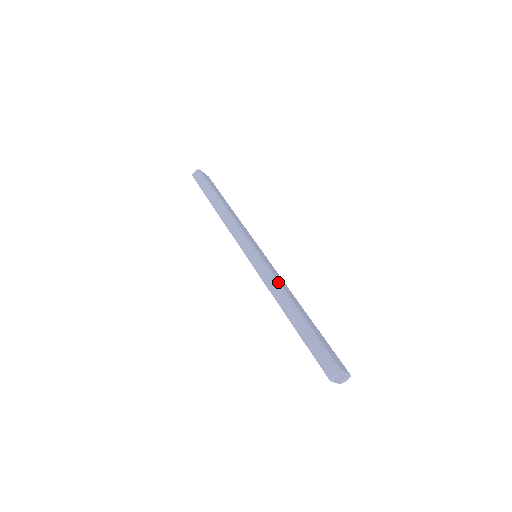
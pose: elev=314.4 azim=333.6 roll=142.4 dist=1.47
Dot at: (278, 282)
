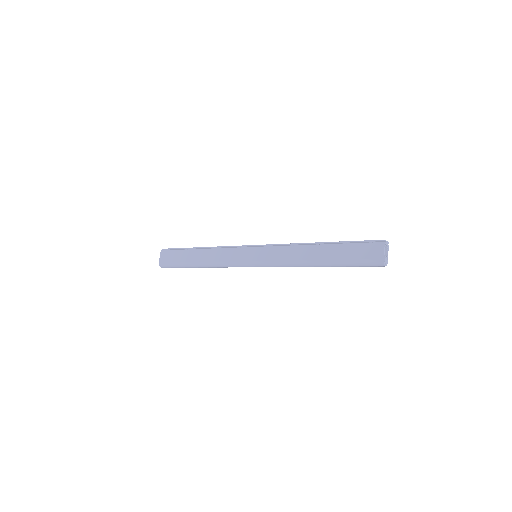
Dot at: occluded
